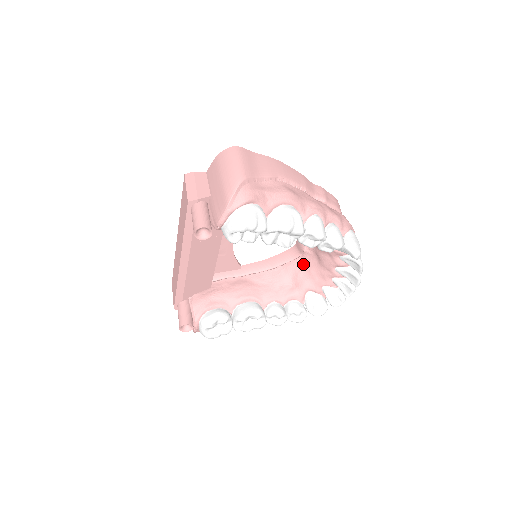
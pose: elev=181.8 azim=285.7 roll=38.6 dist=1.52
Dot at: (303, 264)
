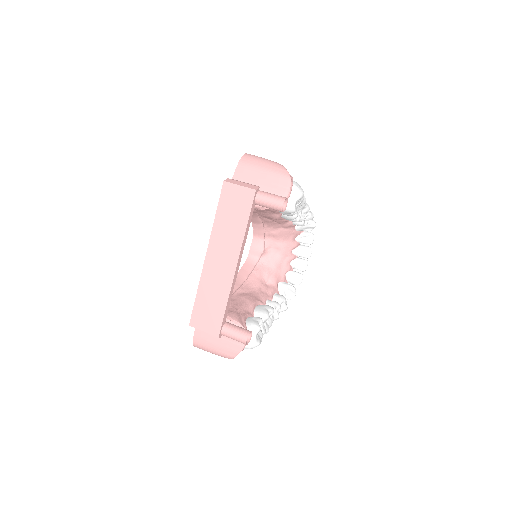
Dot at: (266, 264)
